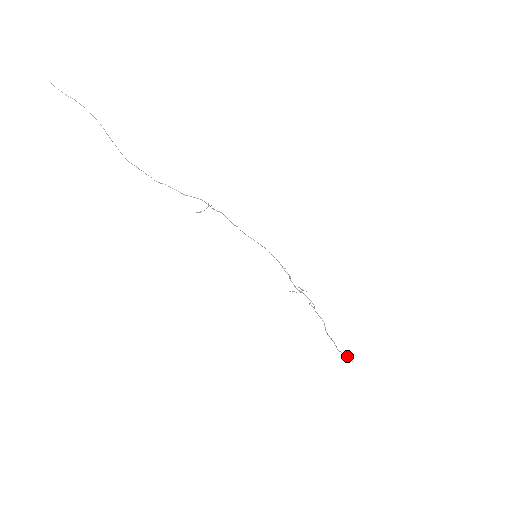
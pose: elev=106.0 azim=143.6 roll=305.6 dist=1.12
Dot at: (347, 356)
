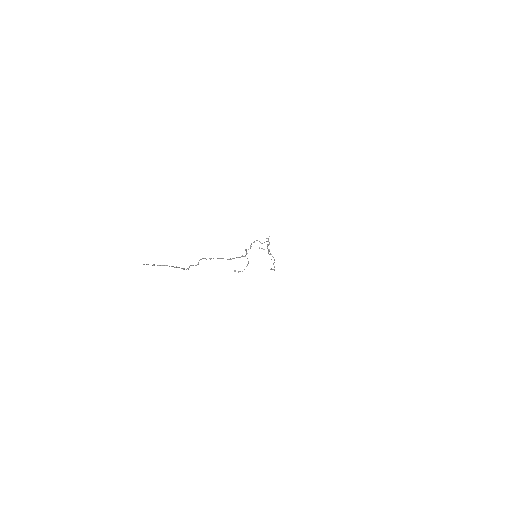
Dot at: (274, 270)
